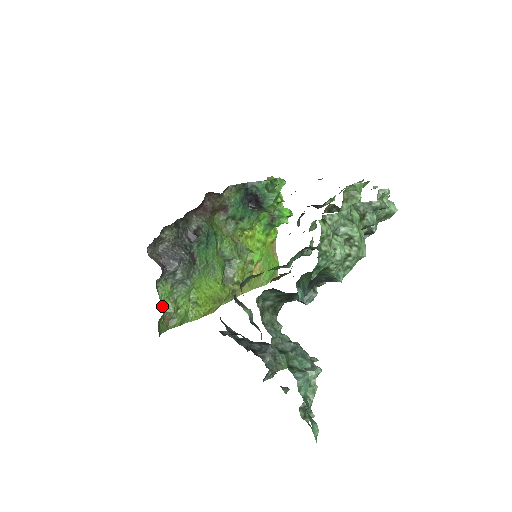
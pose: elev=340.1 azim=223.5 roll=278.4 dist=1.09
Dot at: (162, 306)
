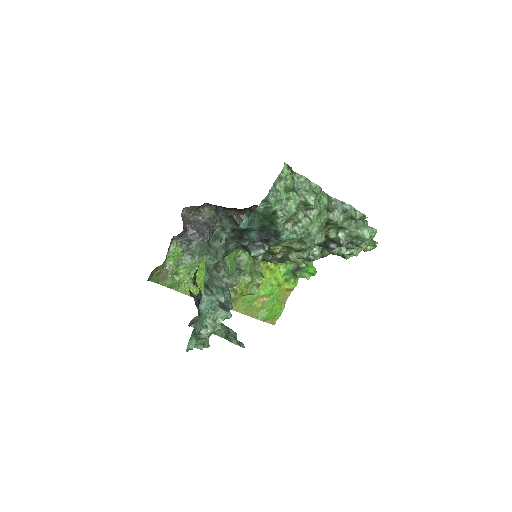
Dot at: (166, 261)
